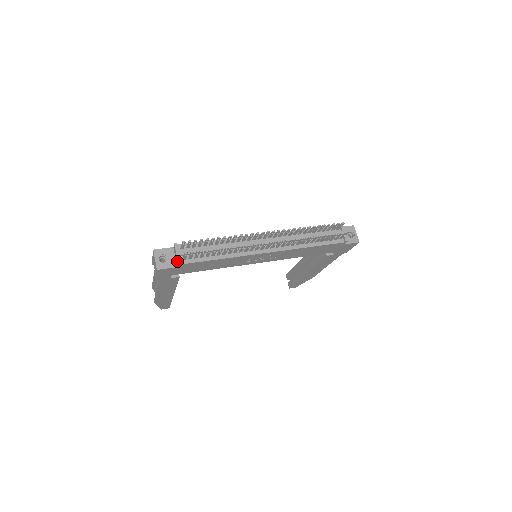
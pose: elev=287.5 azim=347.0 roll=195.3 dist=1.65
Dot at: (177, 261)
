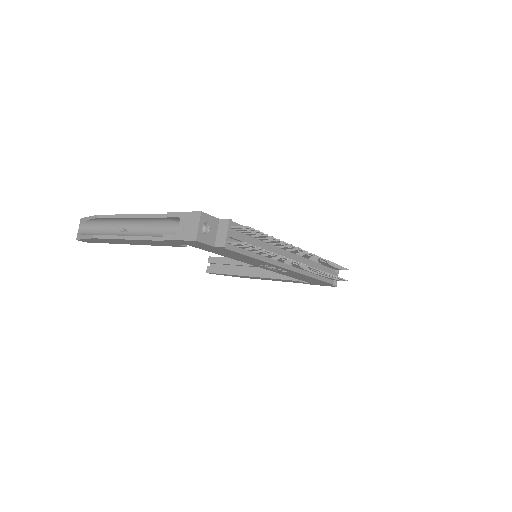
Dot at: (224, 243)
